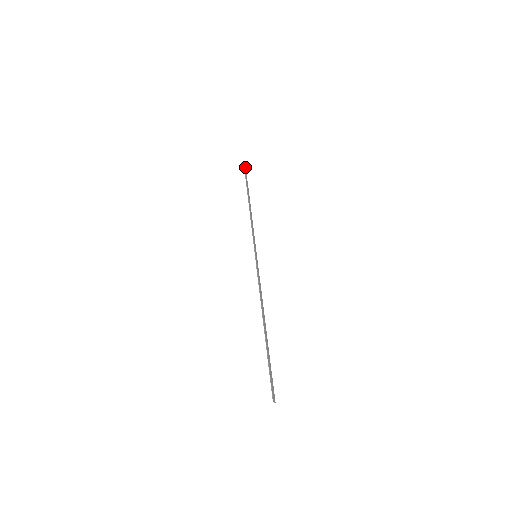
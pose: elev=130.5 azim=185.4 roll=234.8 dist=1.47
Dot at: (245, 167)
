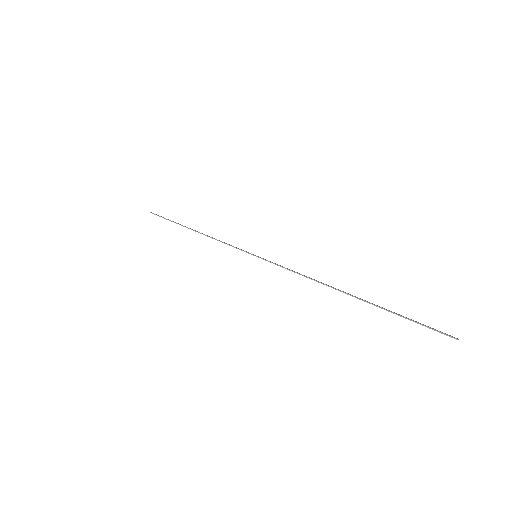
Dot at: occluded
